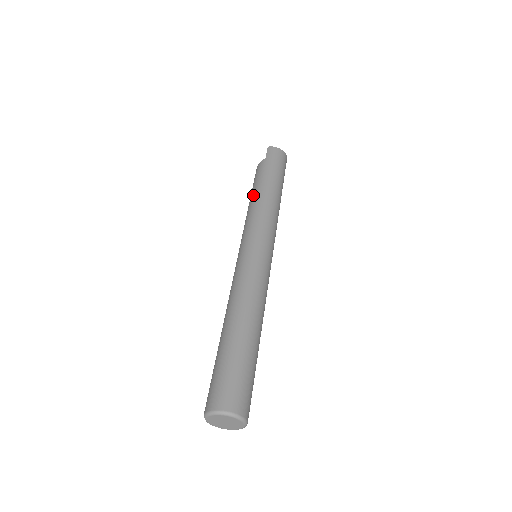
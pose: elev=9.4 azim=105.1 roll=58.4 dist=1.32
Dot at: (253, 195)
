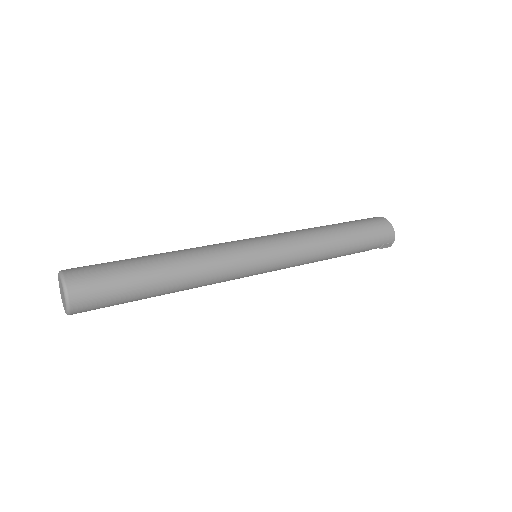
Dot at: occluded
